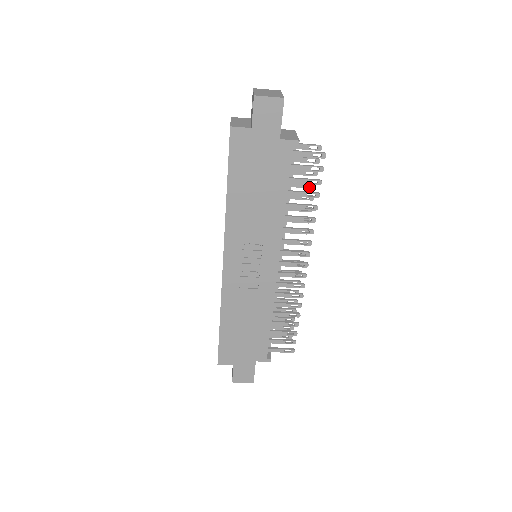
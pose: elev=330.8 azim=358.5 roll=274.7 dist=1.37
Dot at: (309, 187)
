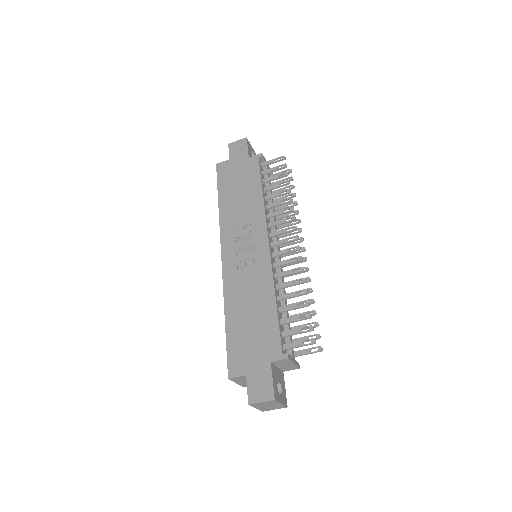
Dot at: (291, 197)
